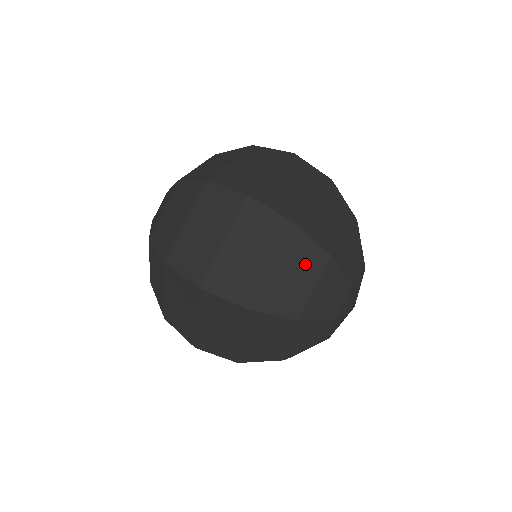
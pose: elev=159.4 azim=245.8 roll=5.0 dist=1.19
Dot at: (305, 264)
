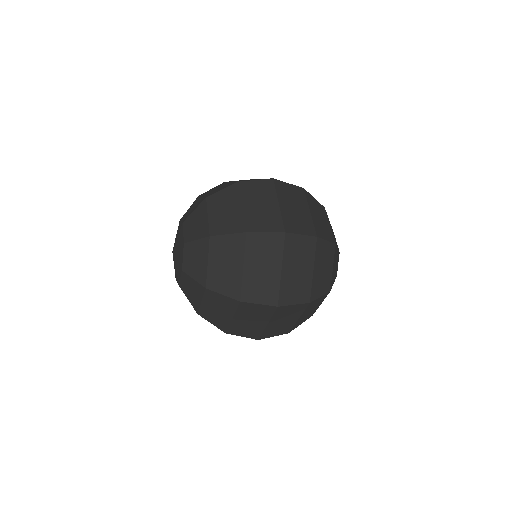
Dot at: (326, 257)
